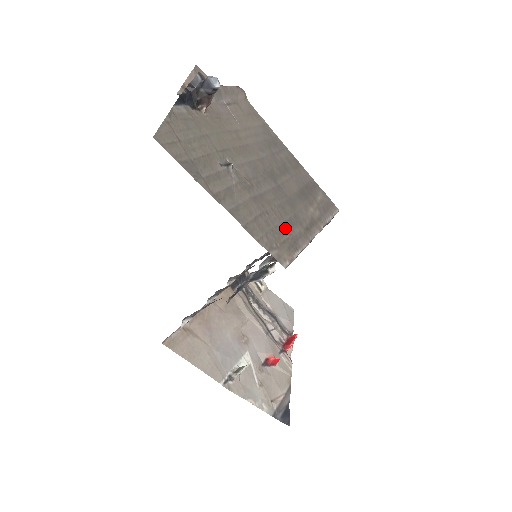
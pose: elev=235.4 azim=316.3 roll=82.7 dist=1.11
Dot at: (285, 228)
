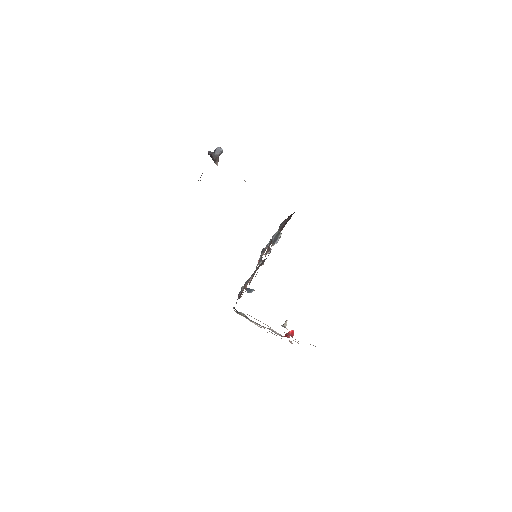
Dot at: occluded
